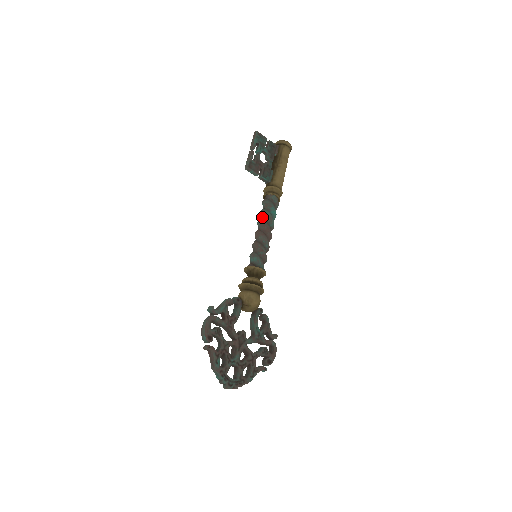
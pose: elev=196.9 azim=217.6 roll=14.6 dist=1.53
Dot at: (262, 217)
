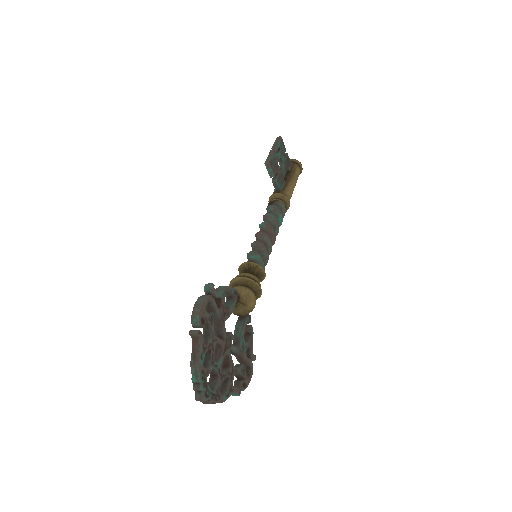
Dot at: (269, 219)
